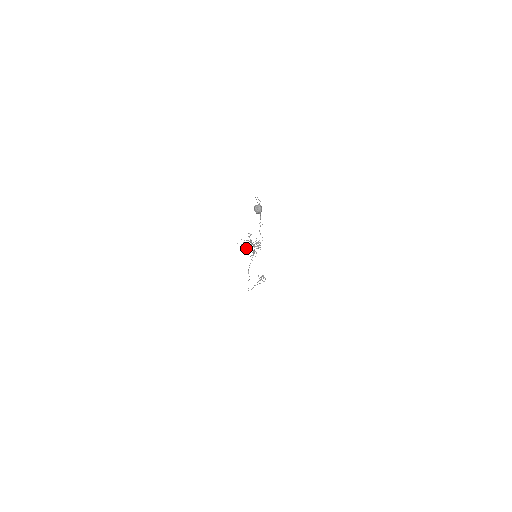
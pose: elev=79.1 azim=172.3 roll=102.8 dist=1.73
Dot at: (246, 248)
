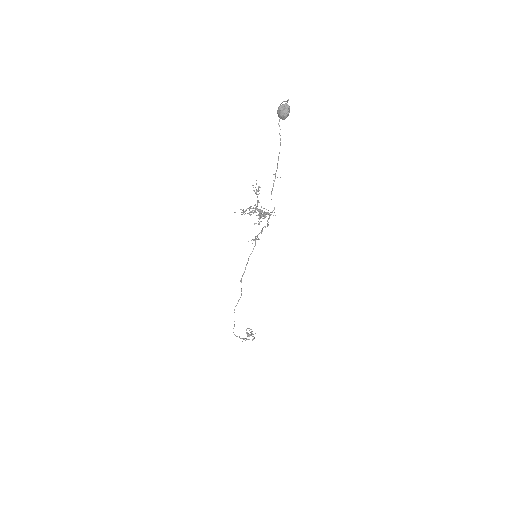
Dot at: (249, 213)
